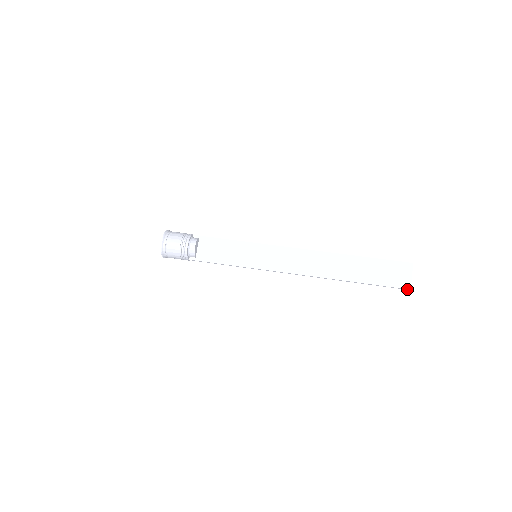
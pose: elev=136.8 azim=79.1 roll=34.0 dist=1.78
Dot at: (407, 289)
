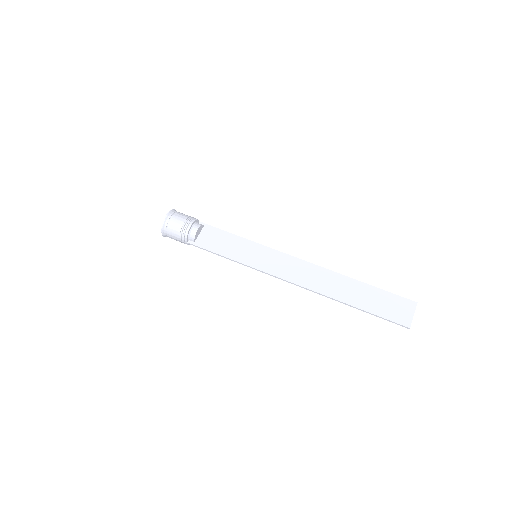
Dot at: (406, 327)
